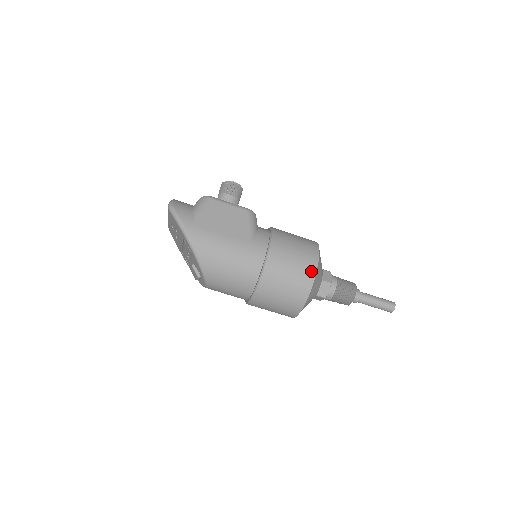
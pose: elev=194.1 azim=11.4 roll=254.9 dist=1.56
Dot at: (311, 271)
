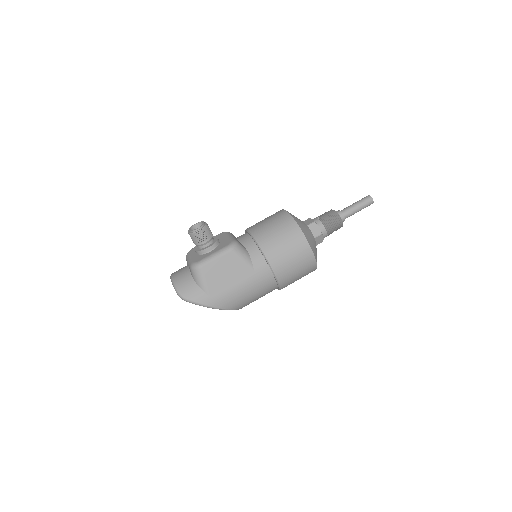
Dot at: (309, 254)
